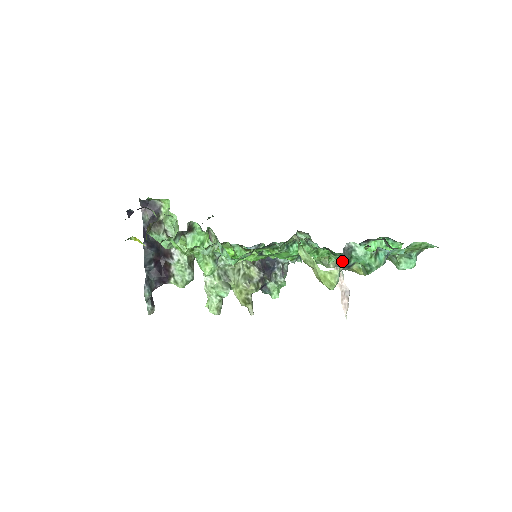
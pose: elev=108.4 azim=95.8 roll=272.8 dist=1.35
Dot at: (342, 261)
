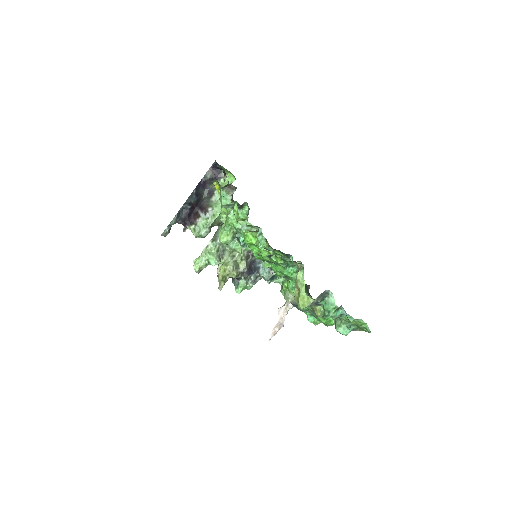
Dot at: (318, 297)
